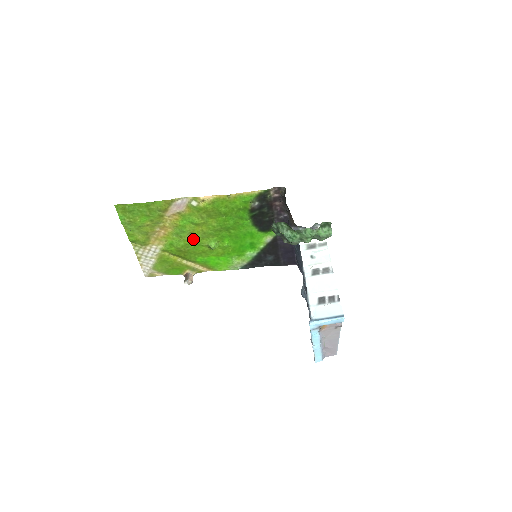
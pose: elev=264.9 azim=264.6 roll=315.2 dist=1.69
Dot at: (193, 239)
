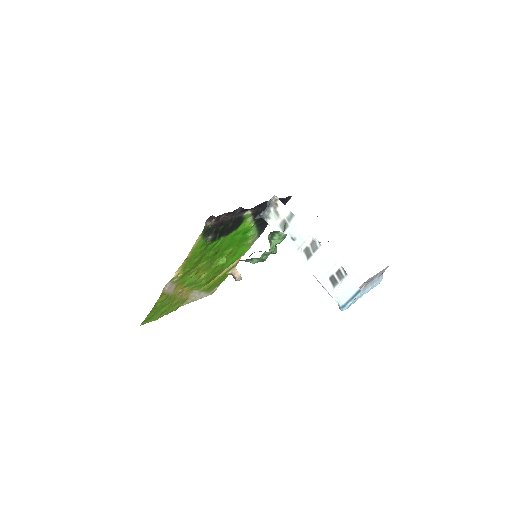
Dot at: (206, 274)
